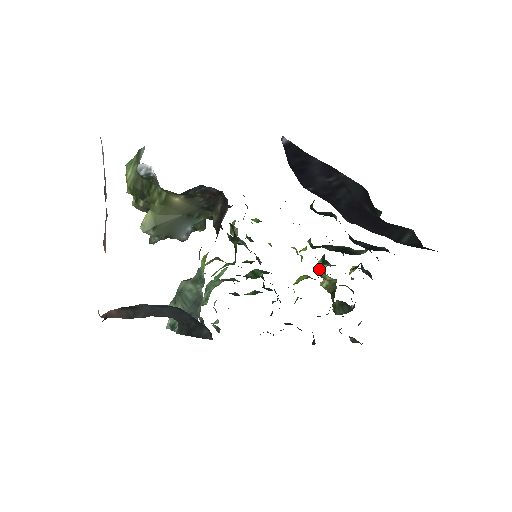
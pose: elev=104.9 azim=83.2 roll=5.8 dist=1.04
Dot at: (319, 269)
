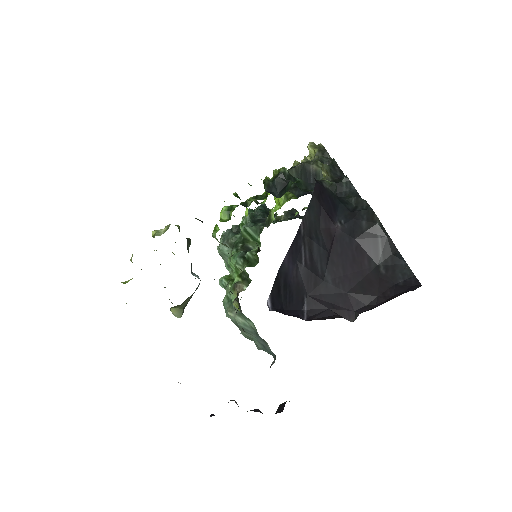
Dot at: occluded
